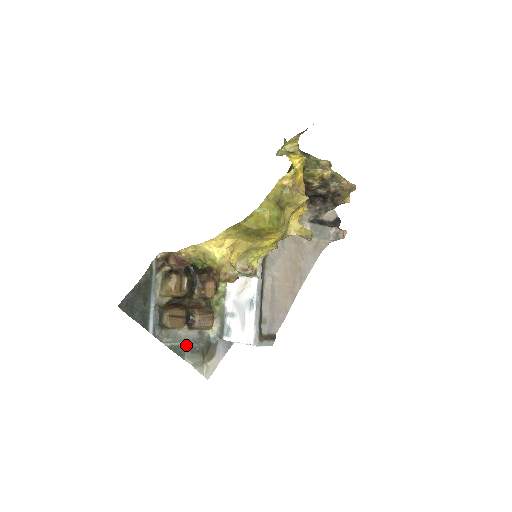
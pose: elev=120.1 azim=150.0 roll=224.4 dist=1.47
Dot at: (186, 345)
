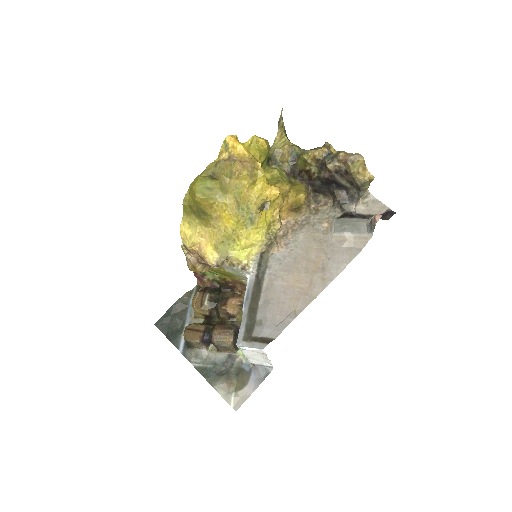
Dot at: (214, 368)
